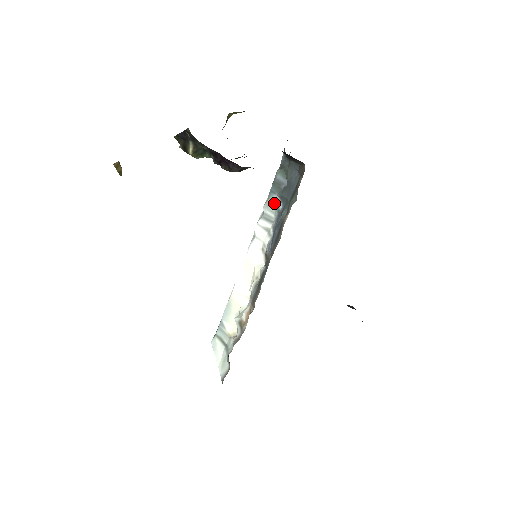
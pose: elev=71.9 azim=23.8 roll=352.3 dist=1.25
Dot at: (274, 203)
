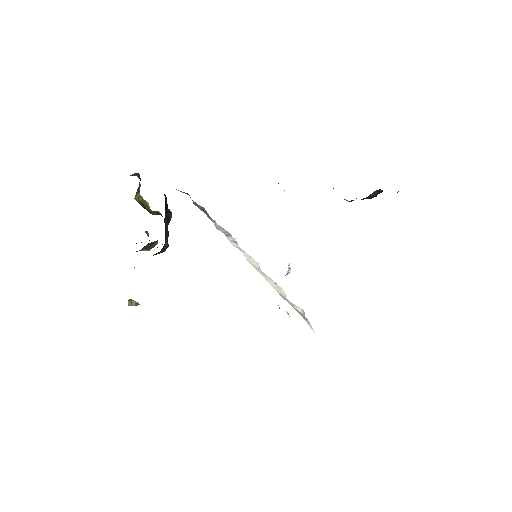
Dot at: (216, 224)
